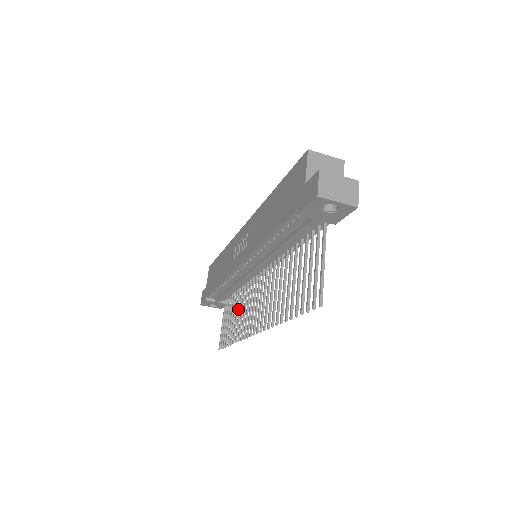
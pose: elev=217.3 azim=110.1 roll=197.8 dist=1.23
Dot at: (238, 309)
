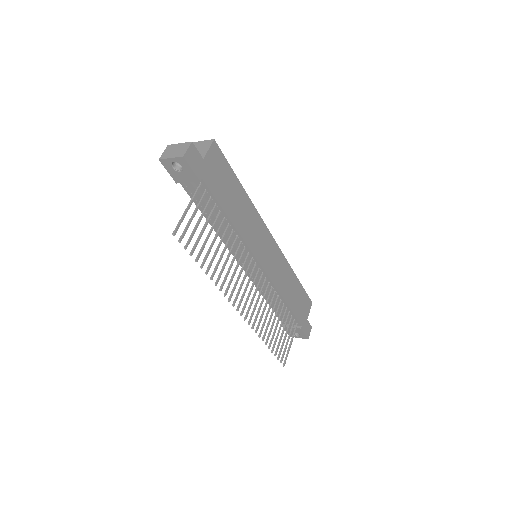
Dot at: (276, 316)
